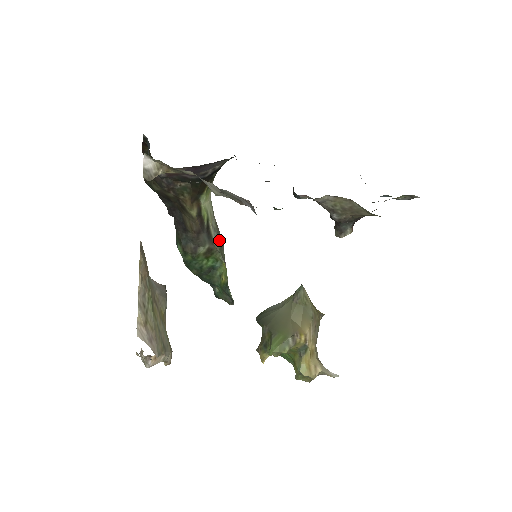
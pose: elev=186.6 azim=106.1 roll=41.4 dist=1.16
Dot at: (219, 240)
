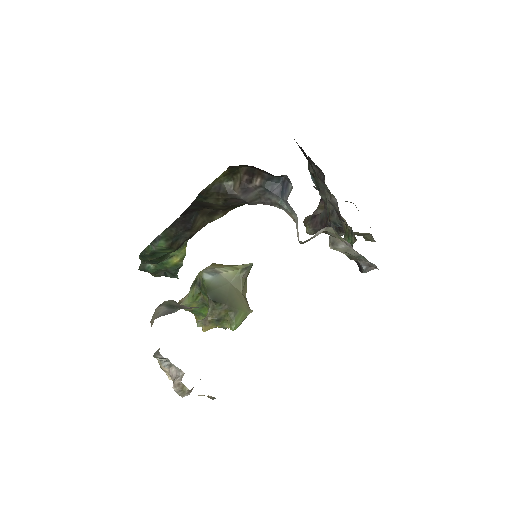
Dot at: occluded
